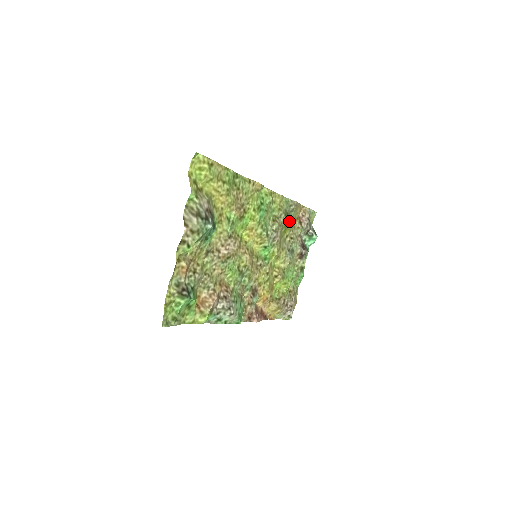
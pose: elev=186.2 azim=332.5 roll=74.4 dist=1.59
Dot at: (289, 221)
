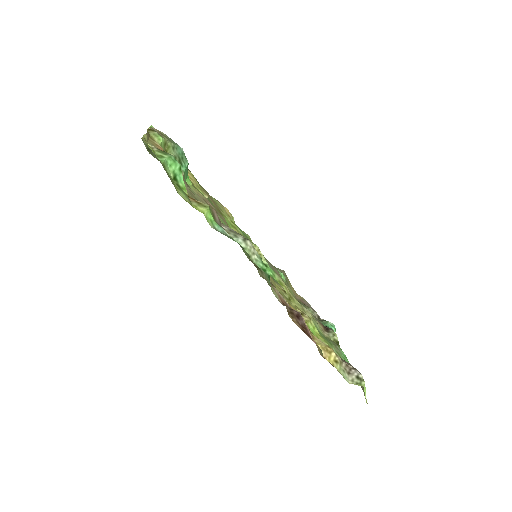
Dot at: (284, 279)
